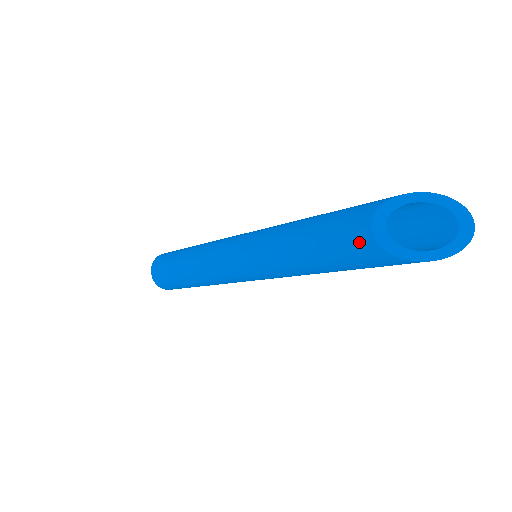
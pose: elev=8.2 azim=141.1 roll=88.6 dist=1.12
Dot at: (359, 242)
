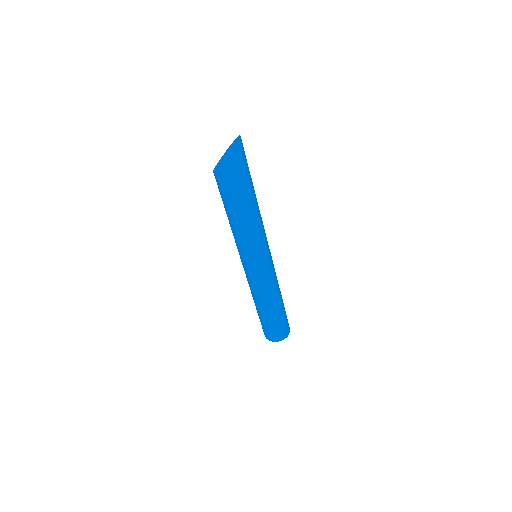
Dot at: occluded
